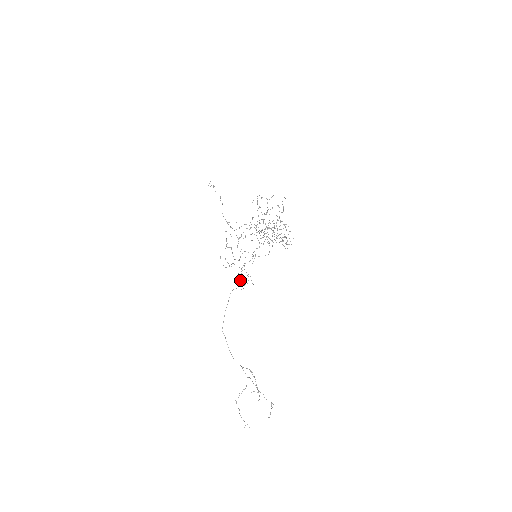
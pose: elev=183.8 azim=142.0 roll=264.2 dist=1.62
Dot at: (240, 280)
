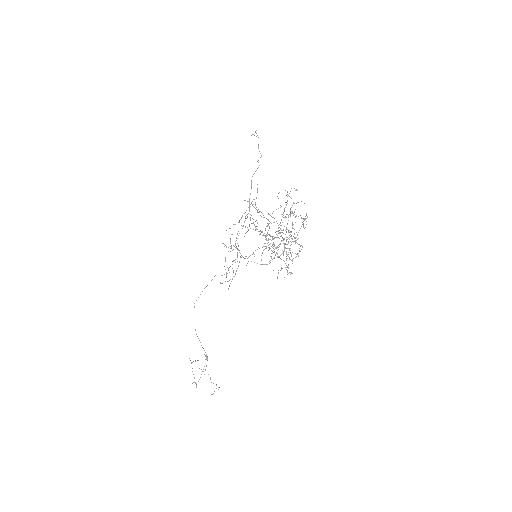
Dot at: (228, 270)
